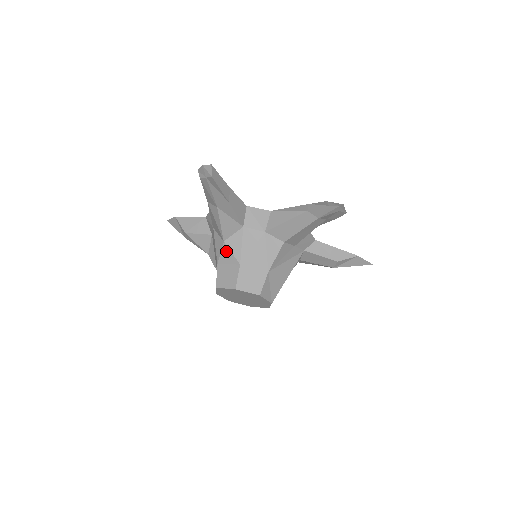
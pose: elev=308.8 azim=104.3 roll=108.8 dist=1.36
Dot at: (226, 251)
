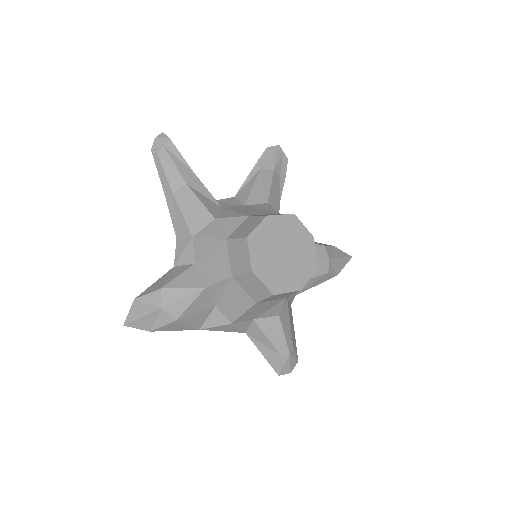
Dot at: (225, 222)
